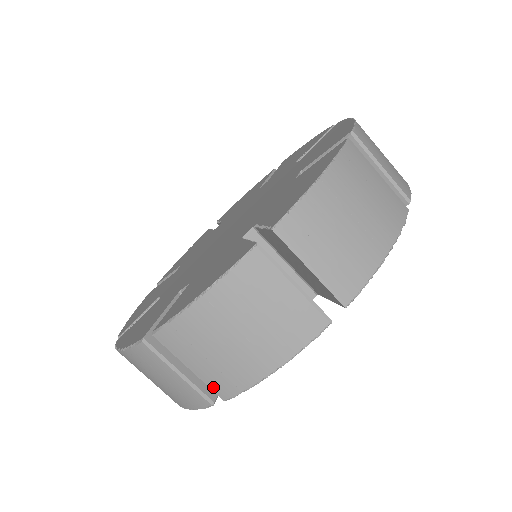
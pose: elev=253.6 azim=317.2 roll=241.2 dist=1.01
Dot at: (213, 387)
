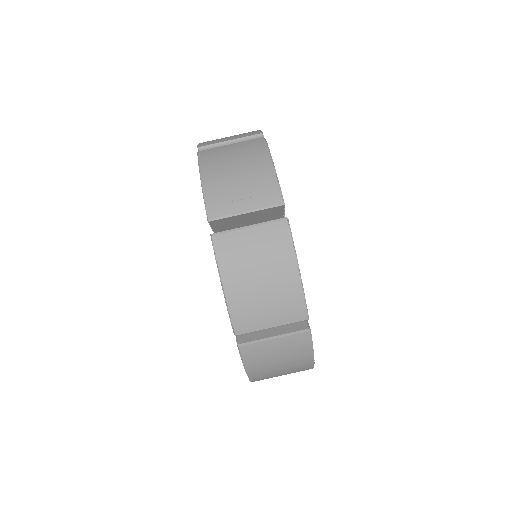
Dot at: (293, 320)
